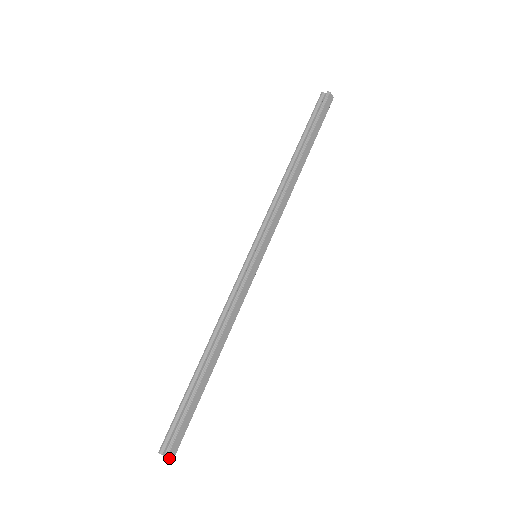
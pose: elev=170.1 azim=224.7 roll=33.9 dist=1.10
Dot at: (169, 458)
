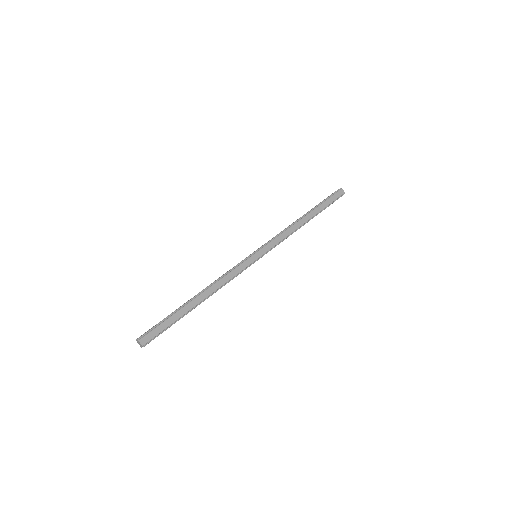
Dot at: (140, 342)
